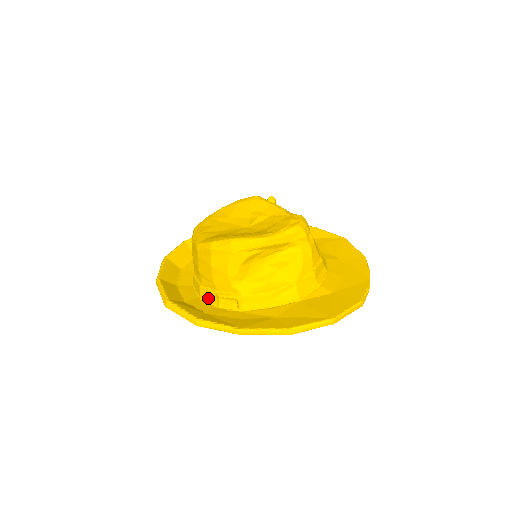
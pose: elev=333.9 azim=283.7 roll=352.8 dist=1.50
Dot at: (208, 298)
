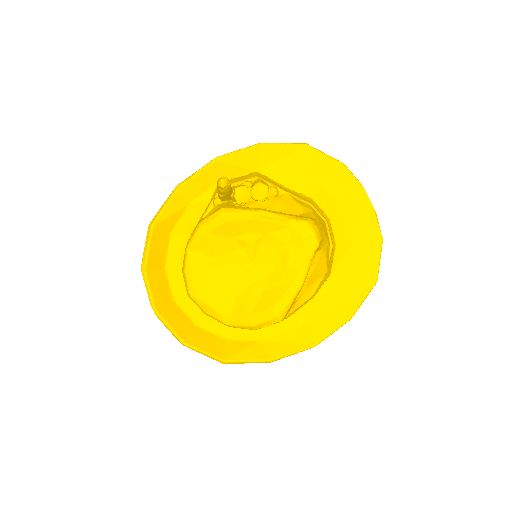
Dot at: occluded
